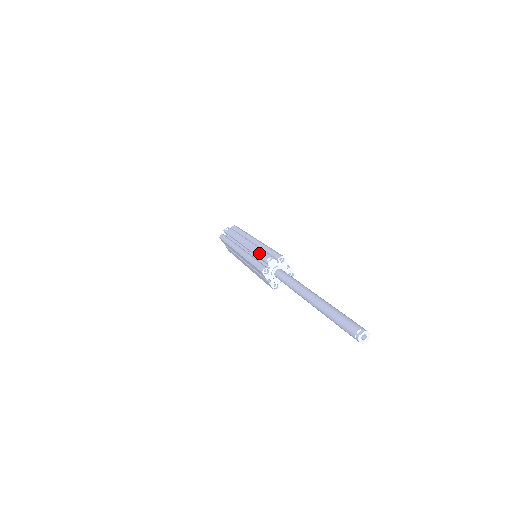
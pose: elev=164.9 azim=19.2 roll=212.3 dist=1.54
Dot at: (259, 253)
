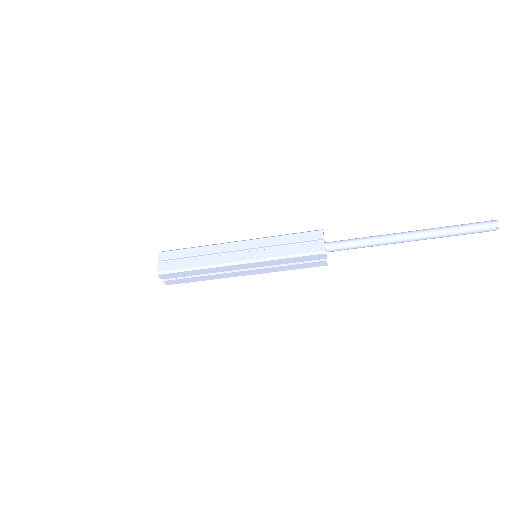
Dot at: occluded
